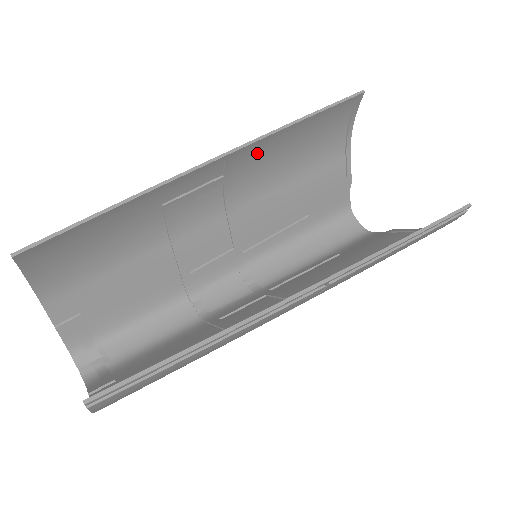
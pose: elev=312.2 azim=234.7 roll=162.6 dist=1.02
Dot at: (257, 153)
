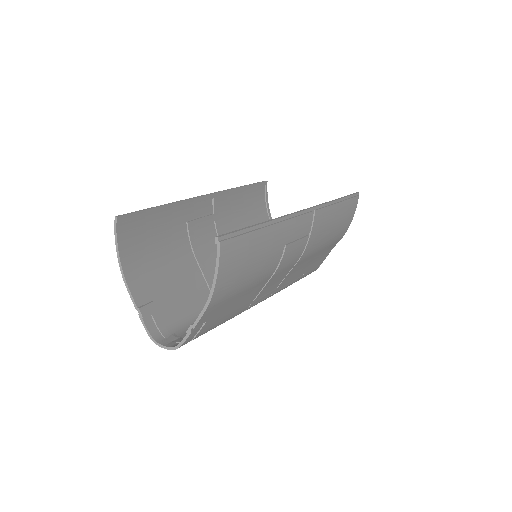
Dot at: (227, 204)
